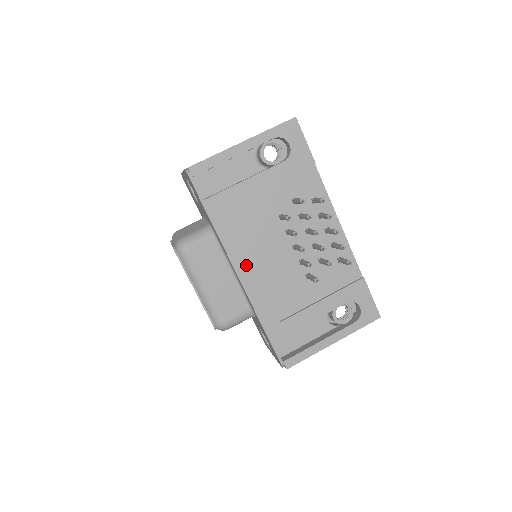
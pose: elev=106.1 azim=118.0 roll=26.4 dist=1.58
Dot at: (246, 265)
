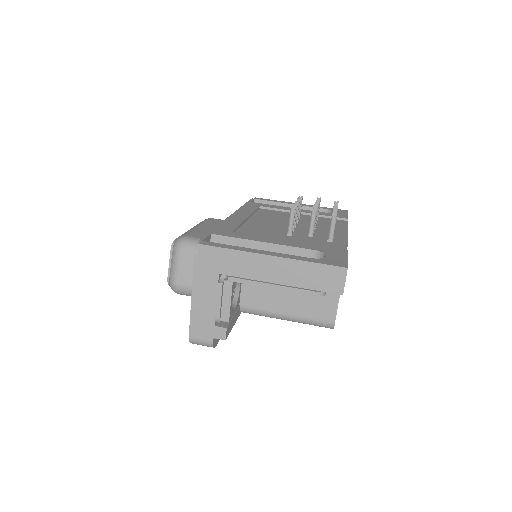
Dot at: (244, 216)
